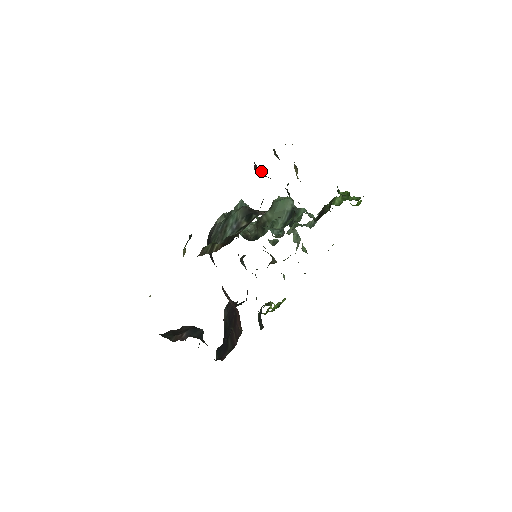
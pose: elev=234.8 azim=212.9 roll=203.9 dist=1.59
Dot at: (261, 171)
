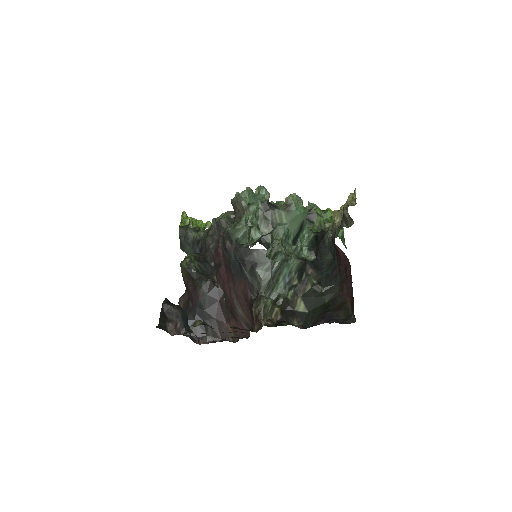
Dot at: (345, 266)
